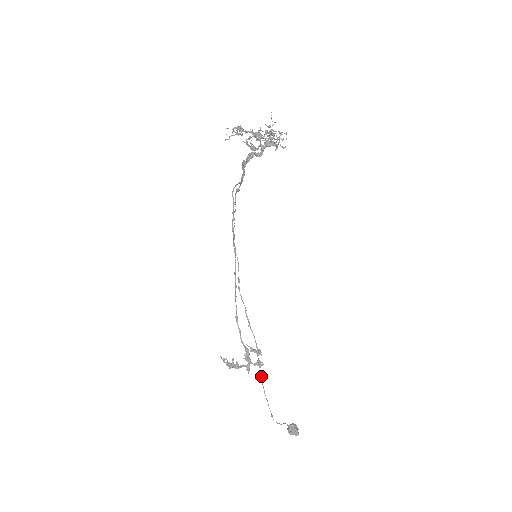
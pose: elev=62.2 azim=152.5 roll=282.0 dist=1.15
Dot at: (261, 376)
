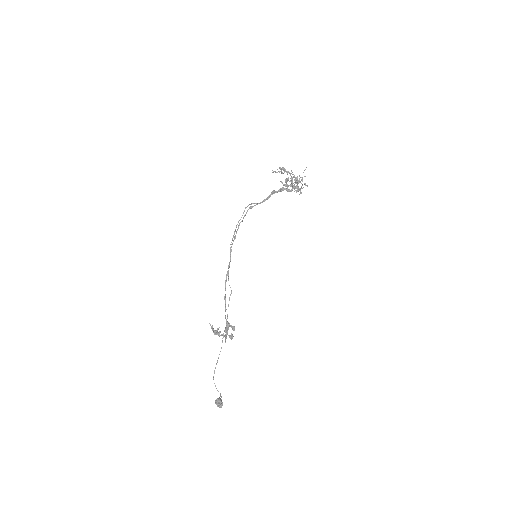
Dot at: occluded
